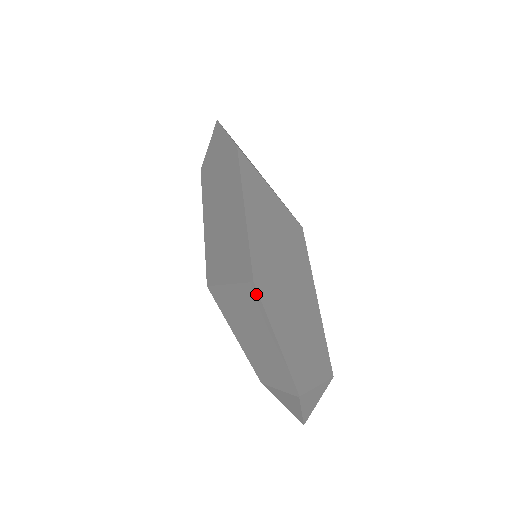
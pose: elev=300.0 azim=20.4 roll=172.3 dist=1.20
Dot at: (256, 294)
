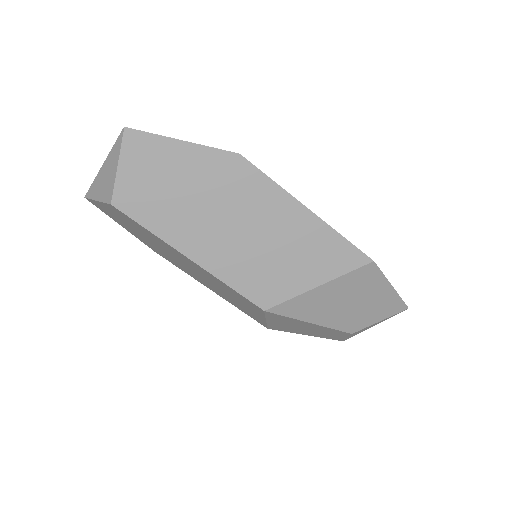
Dot at: (375, 269)
